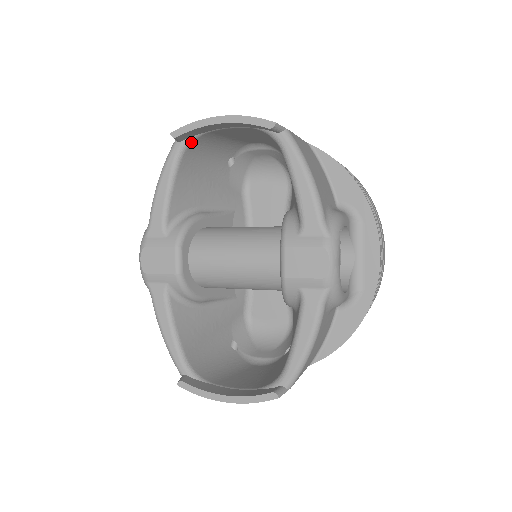
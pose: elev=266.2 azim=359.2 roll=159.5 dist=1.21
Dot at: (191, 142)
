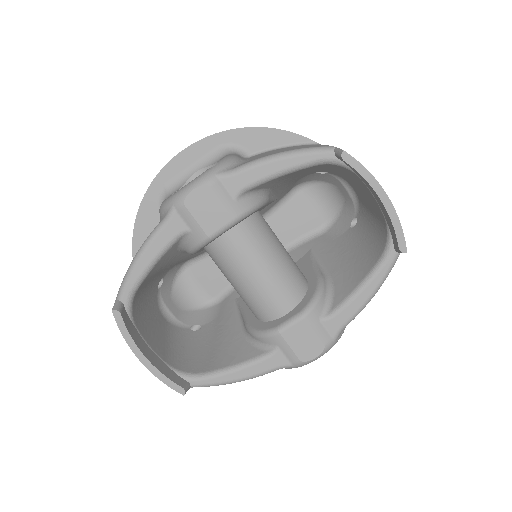
Dot at: (341, 166)
